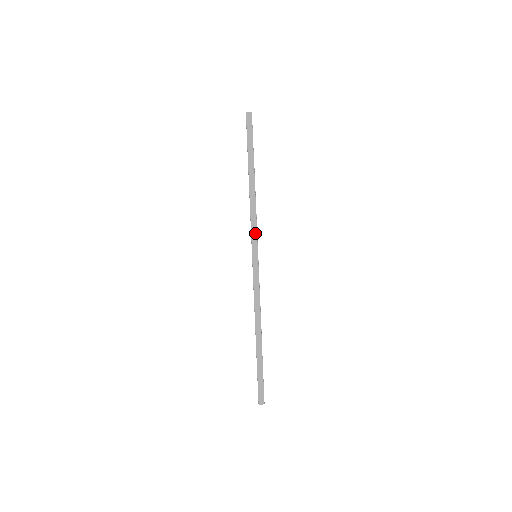
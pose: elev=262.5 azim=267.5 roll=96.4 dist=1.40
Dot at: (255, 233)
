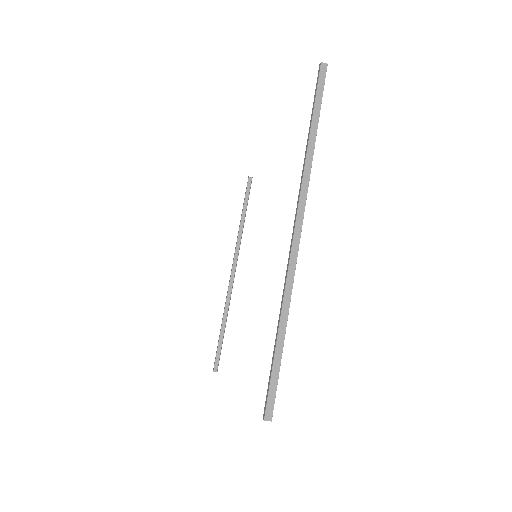
Dot at: (304, 198)
